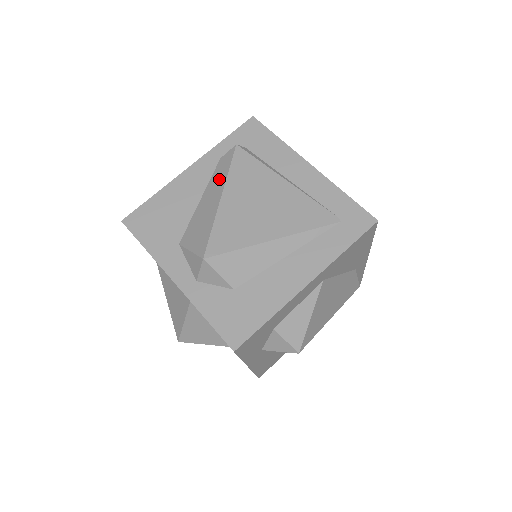
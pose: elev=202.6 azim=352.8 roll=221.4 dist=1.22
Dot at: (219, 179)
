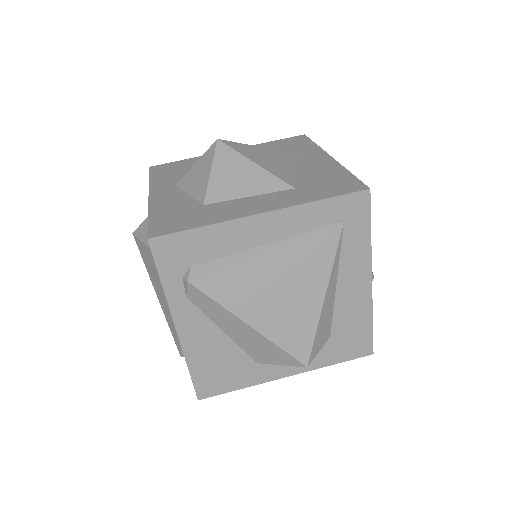
Dot at: (221, 315)
